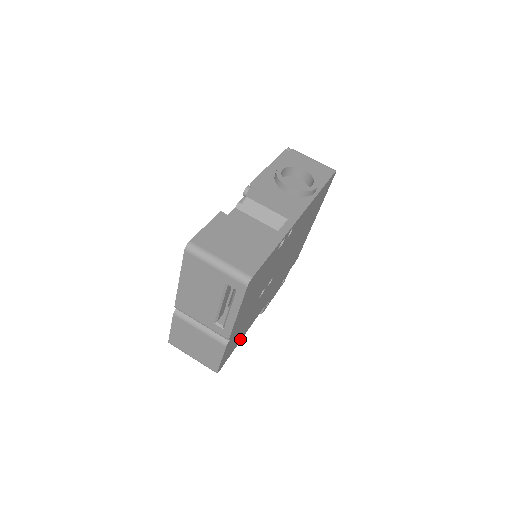
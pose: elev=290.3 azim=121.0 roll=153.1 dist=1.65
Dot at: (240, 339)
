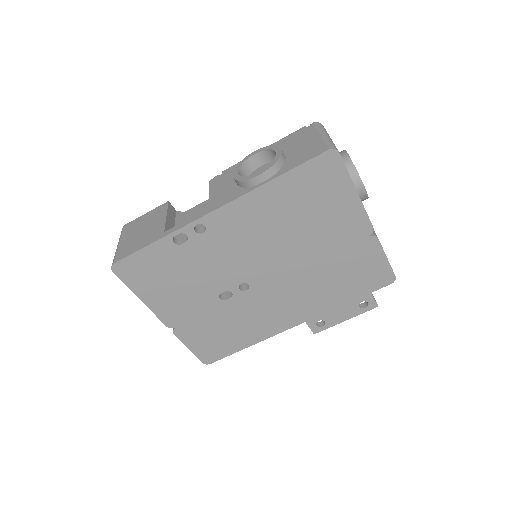
Dot at: (244, 344)
